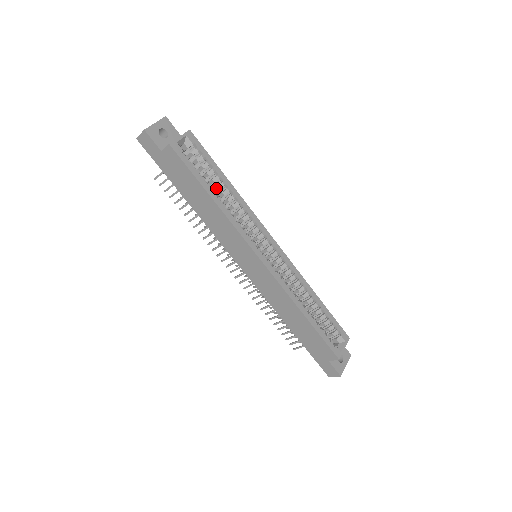
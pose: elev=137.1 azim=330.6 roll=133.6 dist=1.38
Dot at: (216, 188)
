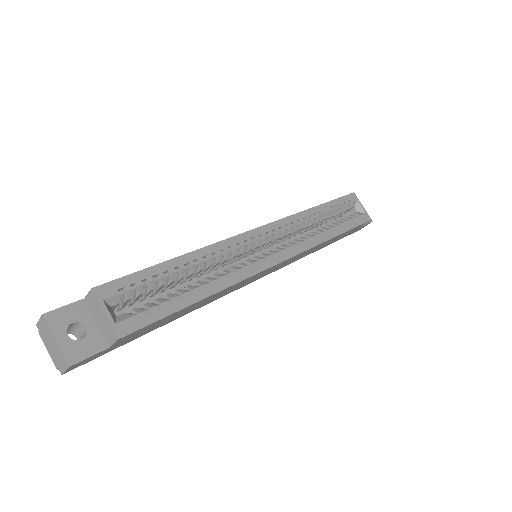
Dot at: (181, 279)
